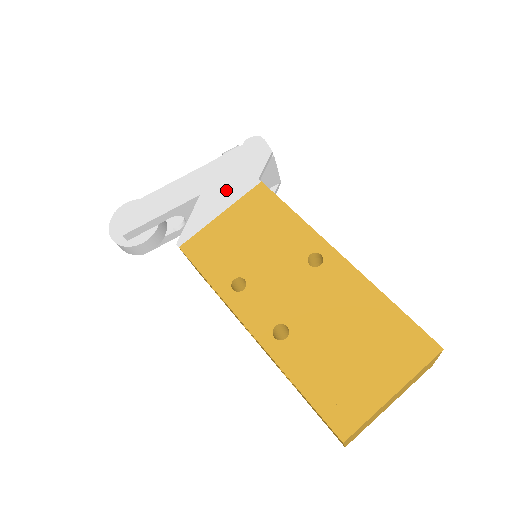
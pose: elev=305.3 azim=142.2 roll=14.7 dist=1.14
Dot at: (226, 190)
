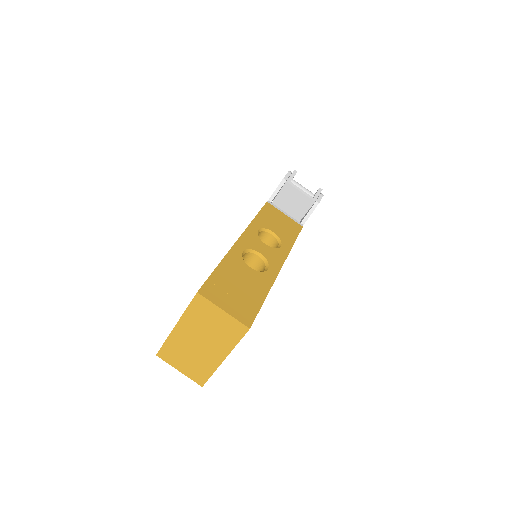
Dot at: occluded
